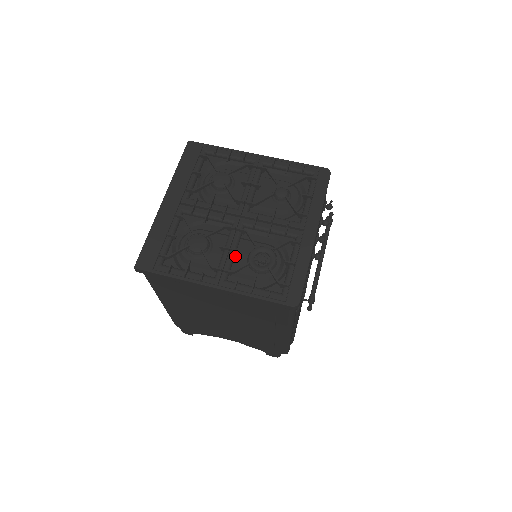
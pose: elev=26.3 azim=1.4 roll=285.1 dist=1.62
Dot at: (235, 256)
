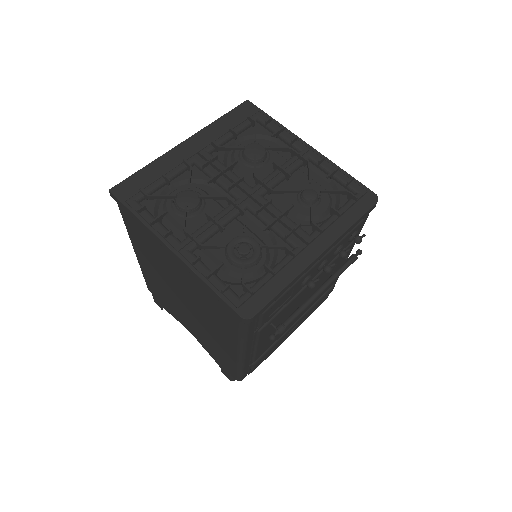
Dot at: (218, 233)
